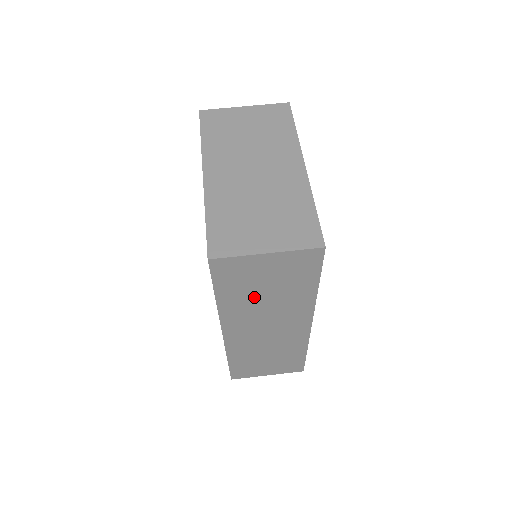
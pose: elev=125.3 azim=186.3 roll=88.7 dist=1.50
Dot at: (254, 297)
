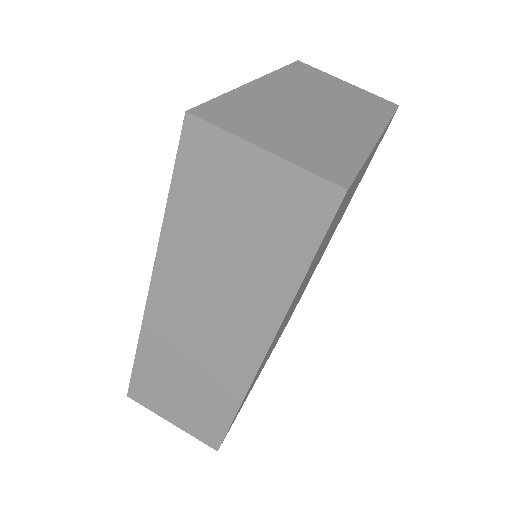
Dot at: (214, 239)
